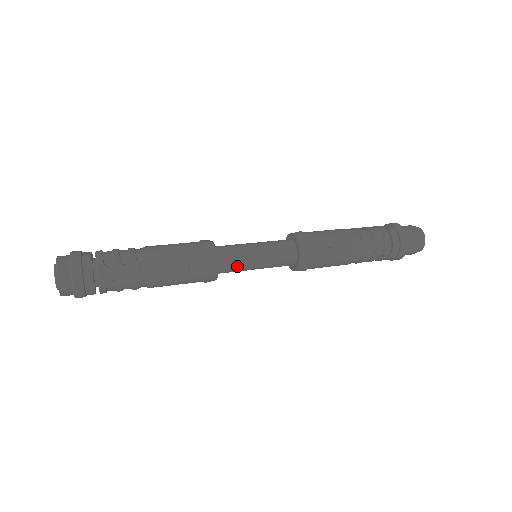
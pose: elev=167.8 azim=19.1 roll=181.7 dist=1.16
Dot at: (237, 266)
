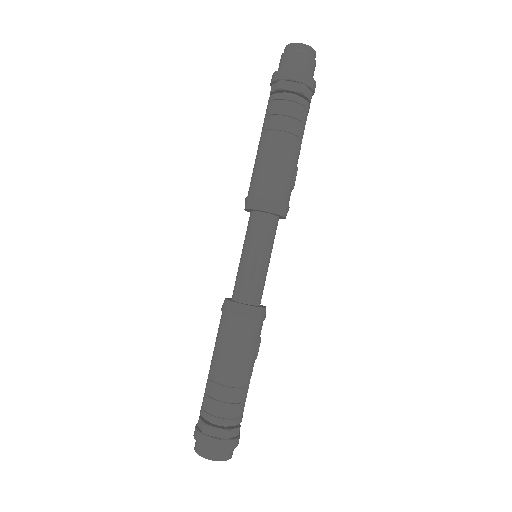
Dot at: occluded
